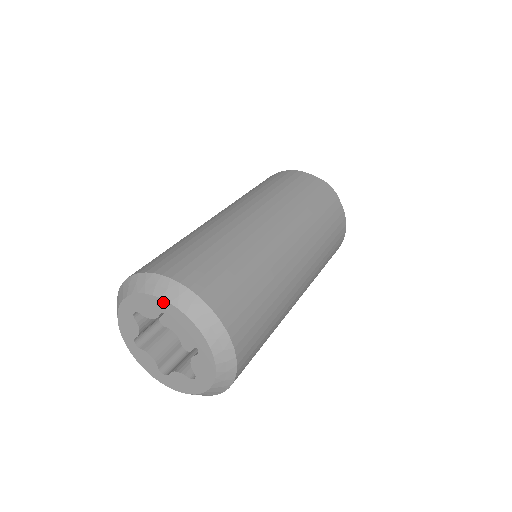
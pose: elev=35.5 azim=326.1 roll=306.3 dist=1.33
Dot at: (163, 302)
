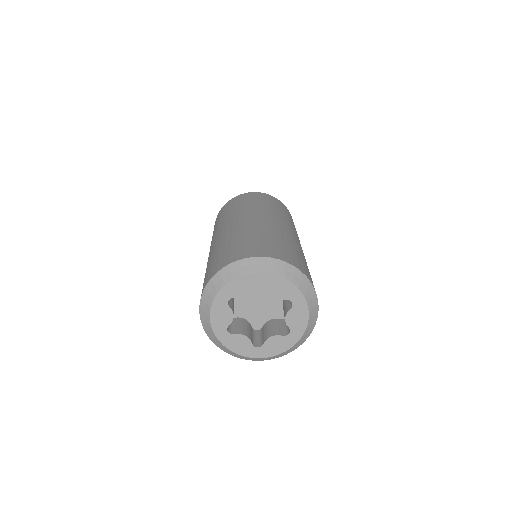
Dot at: (301, 296)
